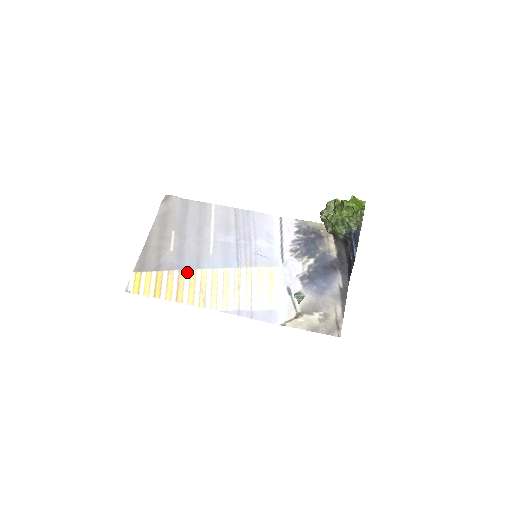
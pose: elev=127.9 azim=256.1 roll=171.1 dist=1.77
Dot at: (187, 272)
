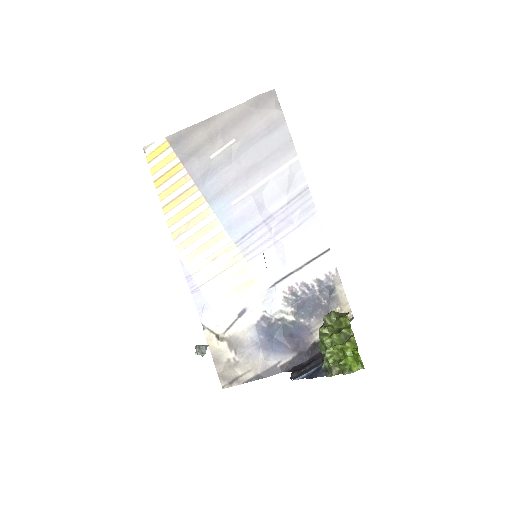
Dot at: (197, 194)
